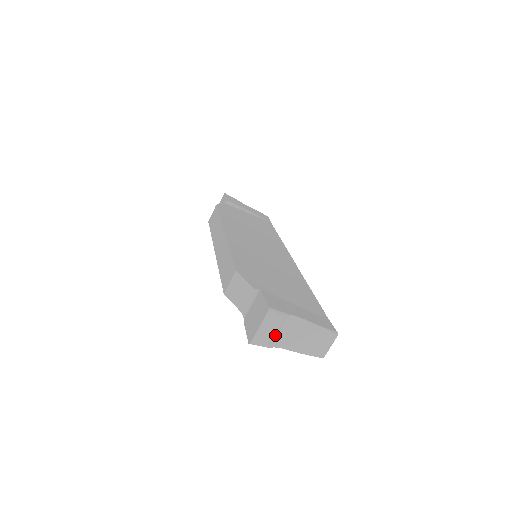
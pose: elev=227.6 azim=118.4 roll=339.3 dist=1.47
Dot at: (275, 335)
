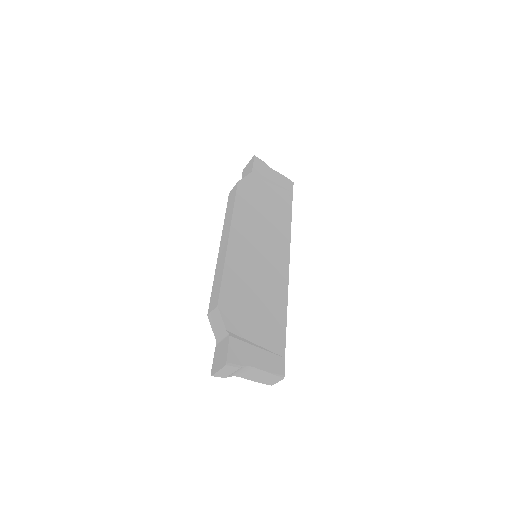
Dot at: (232, 374)
